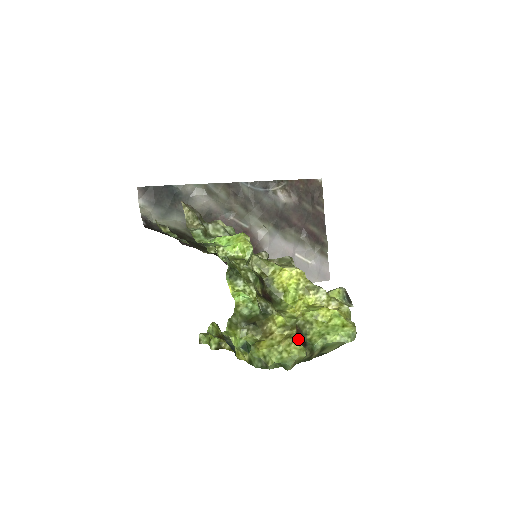
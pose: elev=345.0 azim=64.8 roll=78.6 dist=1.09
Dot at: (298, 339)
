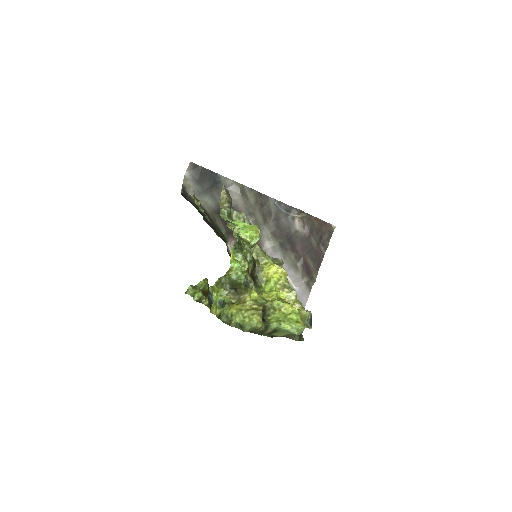
Dot at: (261, 313)
